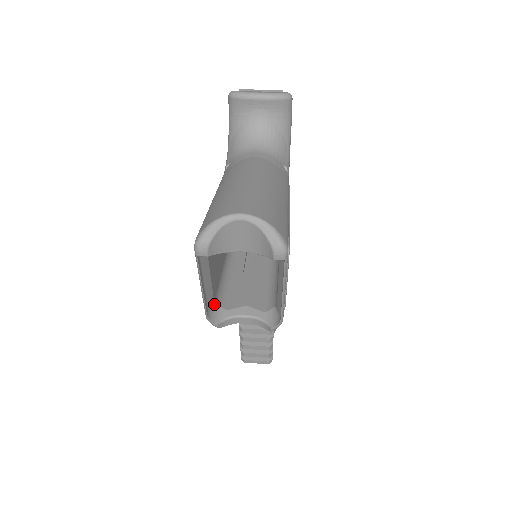
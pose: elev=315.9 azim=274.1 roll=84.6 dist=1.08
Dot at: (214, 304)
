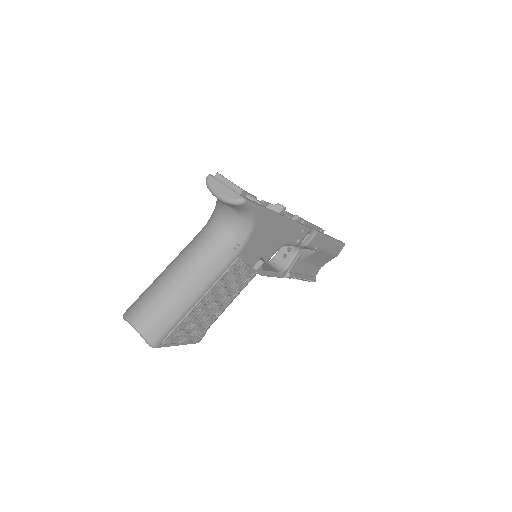
Dot at: occluded
